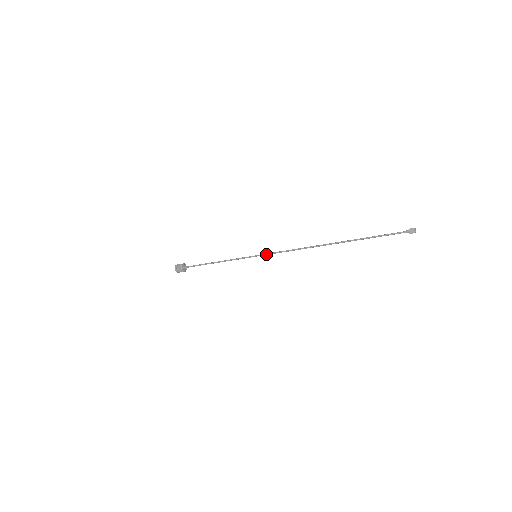
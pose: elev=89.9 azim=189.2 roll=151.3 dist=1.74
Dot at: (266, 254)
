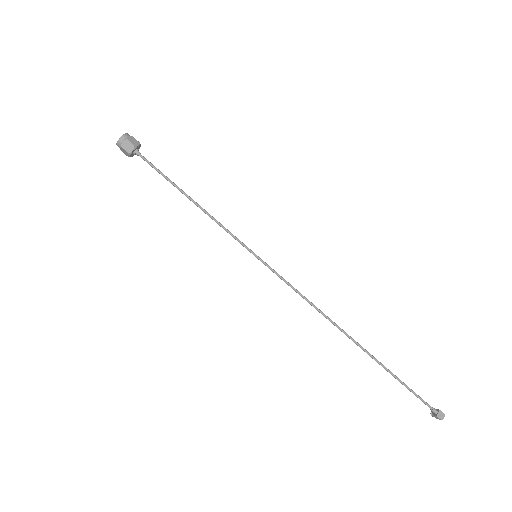
Dot at: (272, 269)
